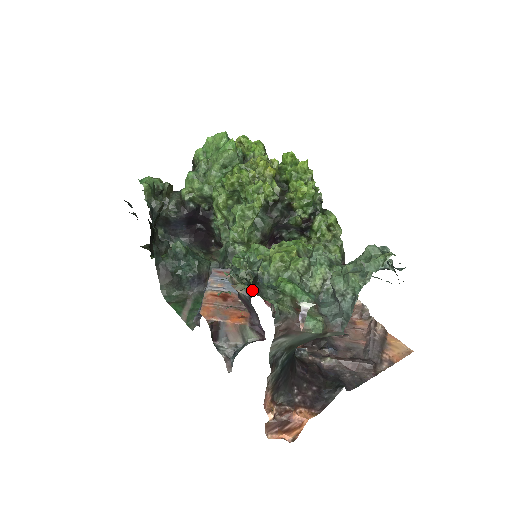
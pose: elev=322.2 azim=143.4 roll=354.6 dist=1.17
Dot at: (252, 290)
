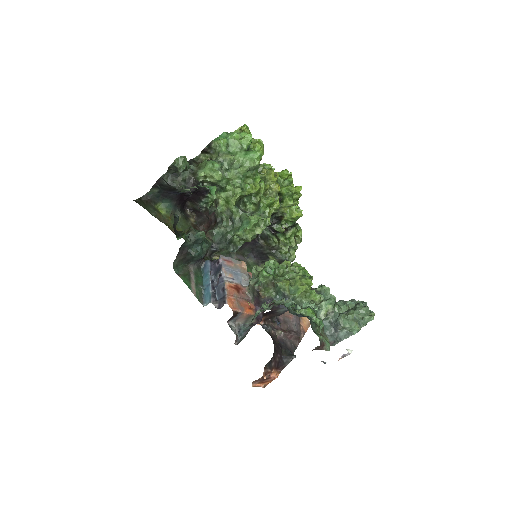
Dot at: occluded
